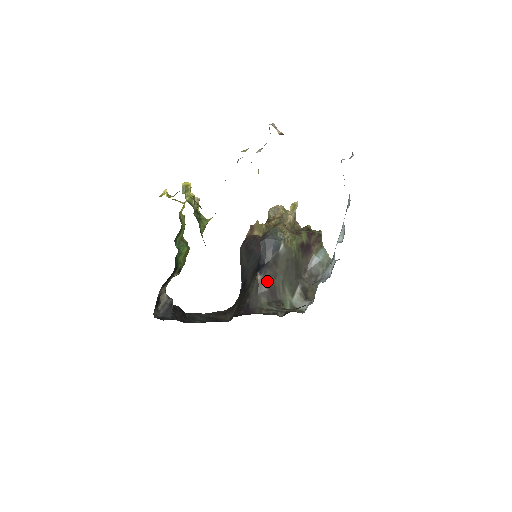
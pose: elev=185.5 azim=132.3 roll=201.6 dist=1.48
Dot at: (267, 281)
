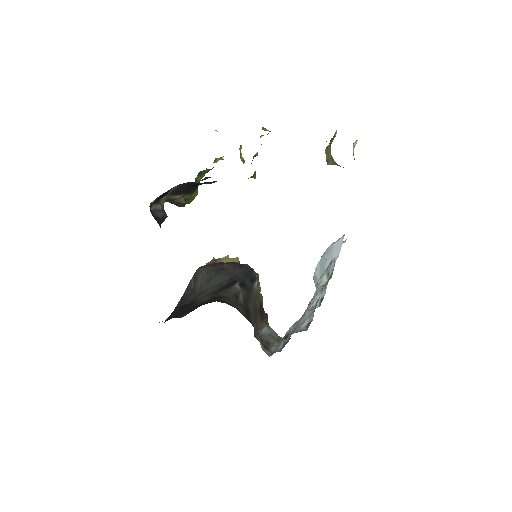
Dot at: (243, 297)
